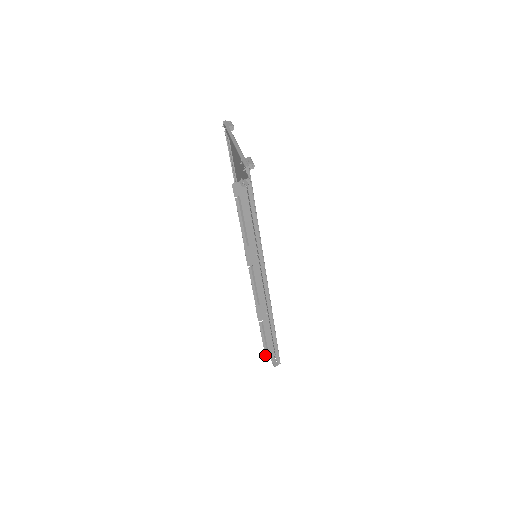
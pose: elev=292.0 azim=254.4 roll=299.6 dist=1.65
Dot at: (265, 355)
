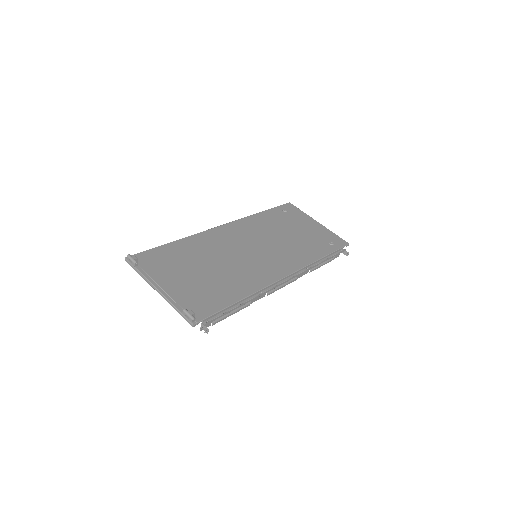
Dot at: occluded
